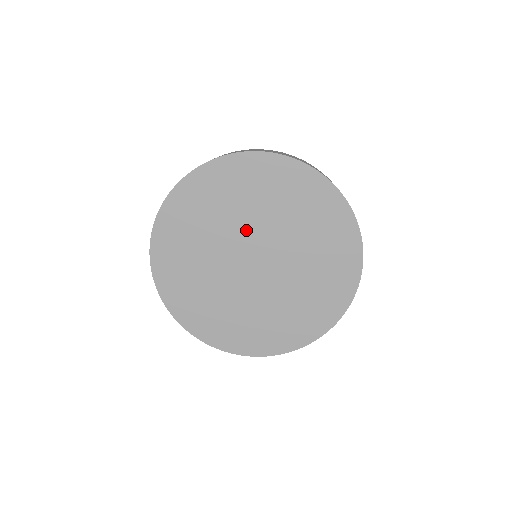
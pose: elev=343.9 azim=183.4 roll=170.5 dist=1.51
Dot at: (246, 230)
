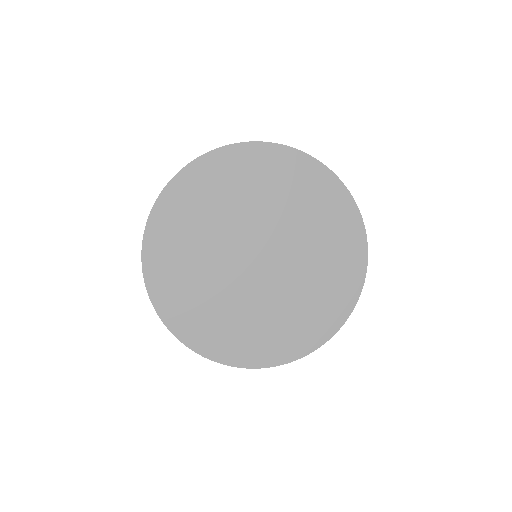
Dot at: (233, 233)
